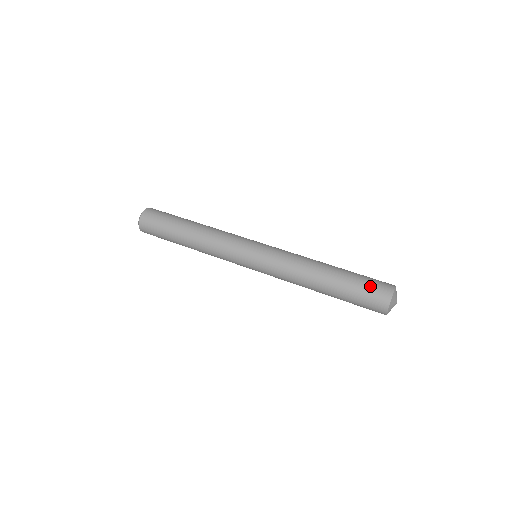
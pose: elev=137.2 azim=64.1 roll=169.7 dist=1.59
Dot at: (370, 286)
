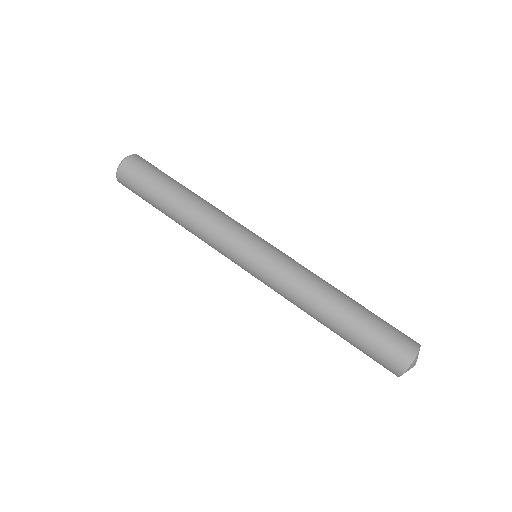
Dot at: (387, 343)
